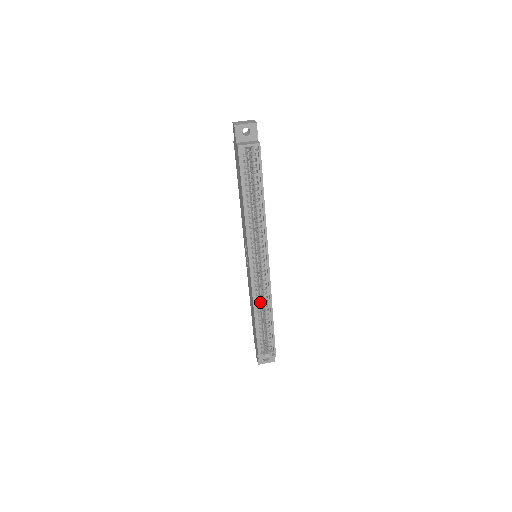
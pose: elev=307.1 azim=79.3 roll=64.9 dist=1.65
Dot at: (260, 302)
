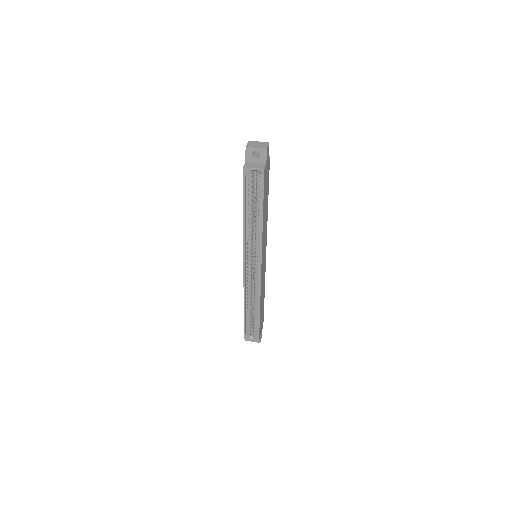
Dot at: (252, 294)
